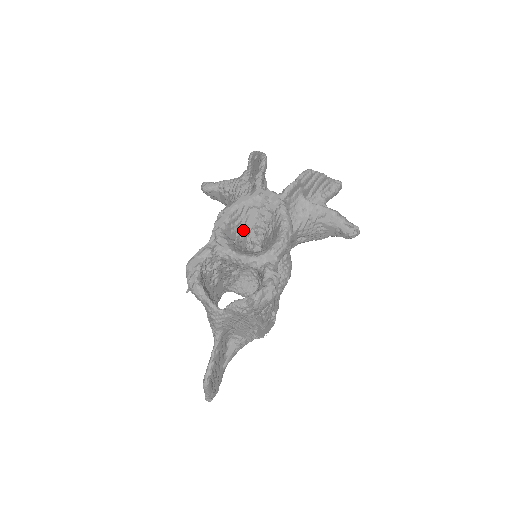
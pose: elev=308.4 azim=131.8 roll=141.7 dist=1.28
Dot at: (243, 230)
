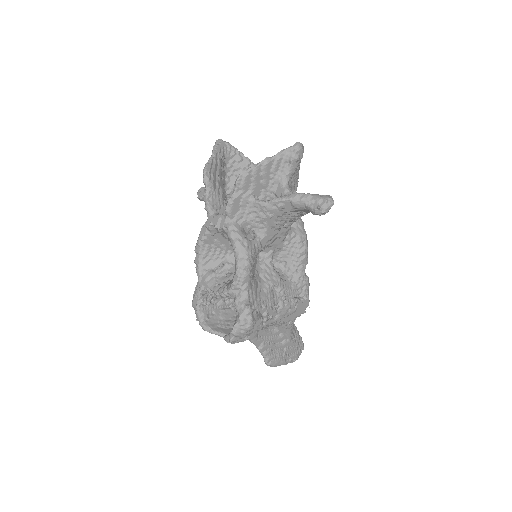
Dot at: (224, 251)
